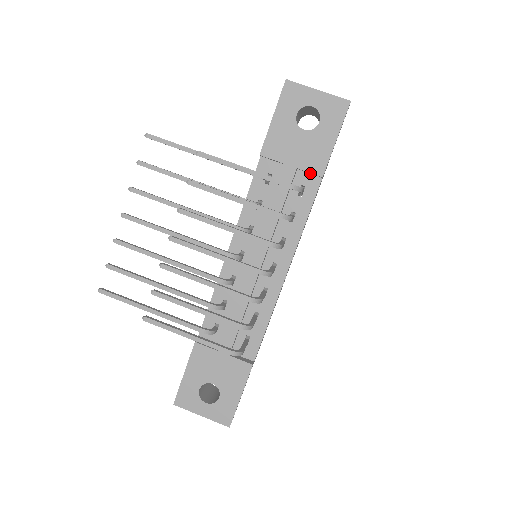
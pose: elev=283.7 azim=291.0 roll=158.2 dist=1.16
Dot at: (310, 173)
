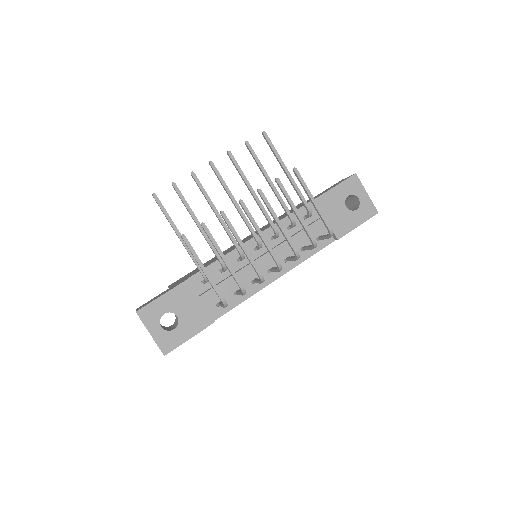
Dot at: occluded
